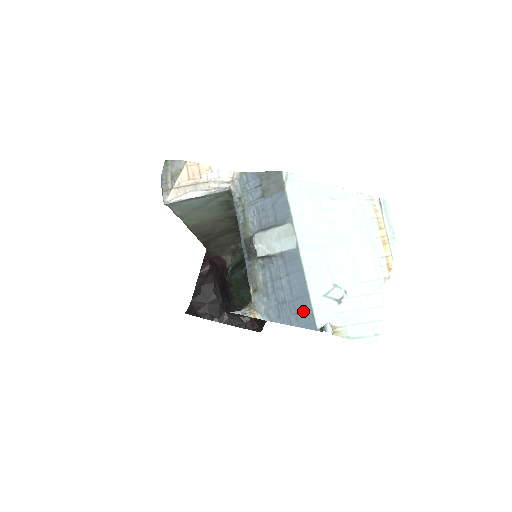
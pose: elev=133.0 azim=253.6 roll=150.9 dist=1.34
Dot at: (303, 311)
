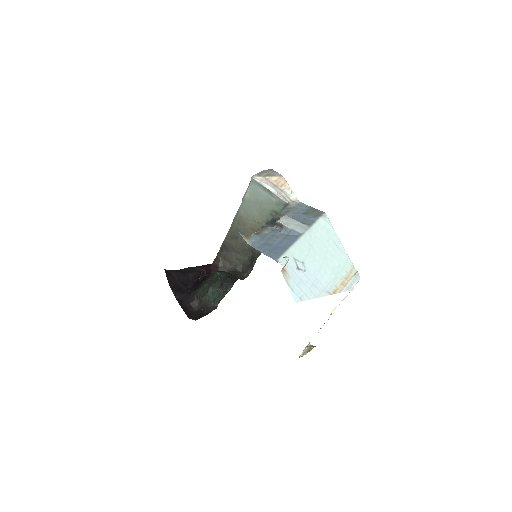
Dot at: (277, 252)
